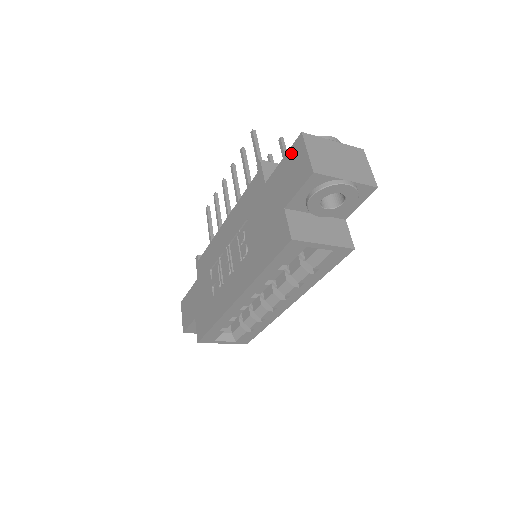
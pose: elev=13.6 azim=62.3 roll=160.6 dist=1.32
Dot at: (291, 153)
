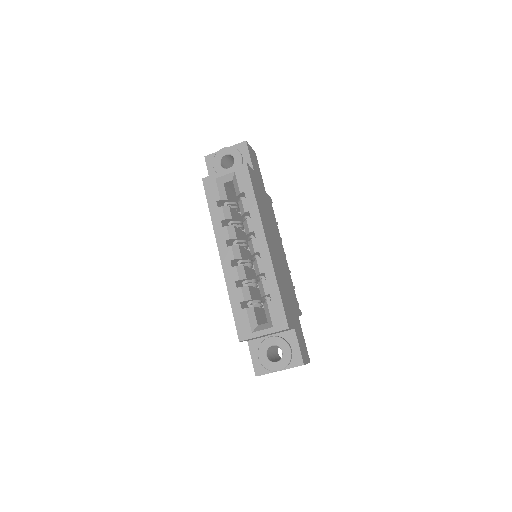
Dot at: occluded
